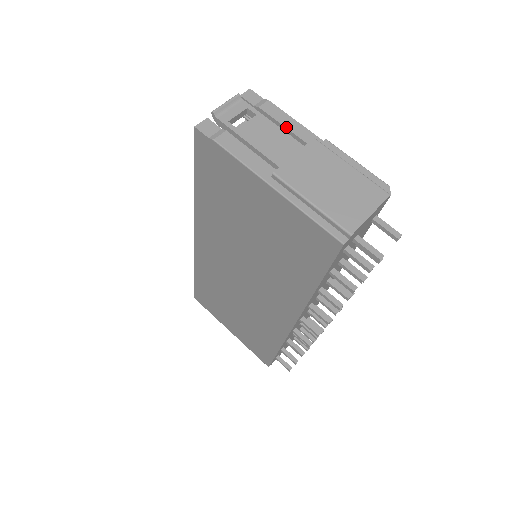
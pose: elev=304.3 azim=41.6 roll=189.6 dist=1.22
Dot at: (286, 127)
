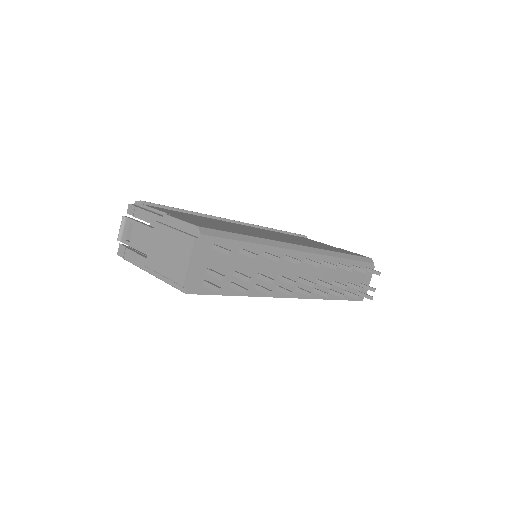
Dot at: (146, 221)
